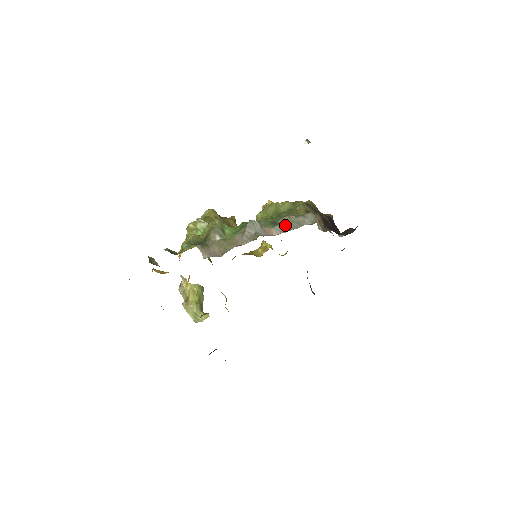
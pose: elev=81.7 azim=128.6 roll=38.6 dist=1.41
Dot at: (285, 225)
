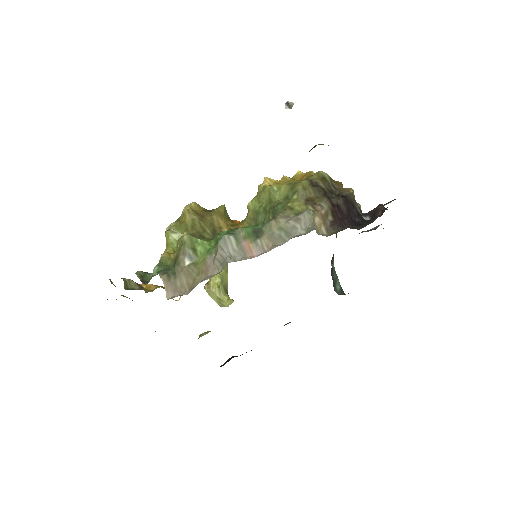
Dot at: (270, 236)
